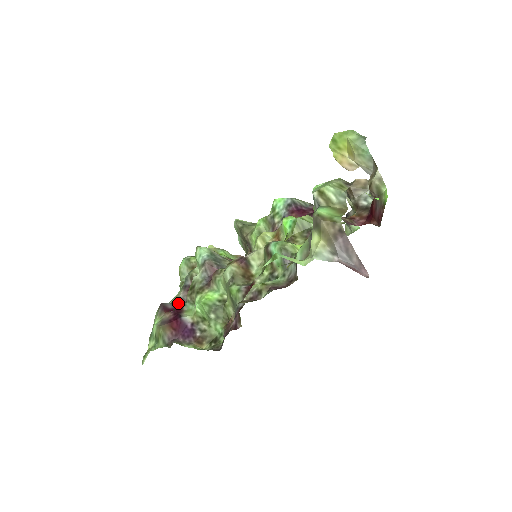
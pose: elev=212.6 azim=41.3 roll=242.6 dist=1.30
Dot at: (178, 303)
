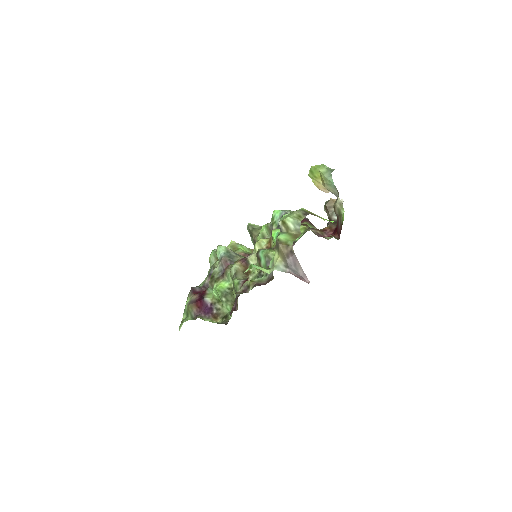
Dot at: (204, 287)
